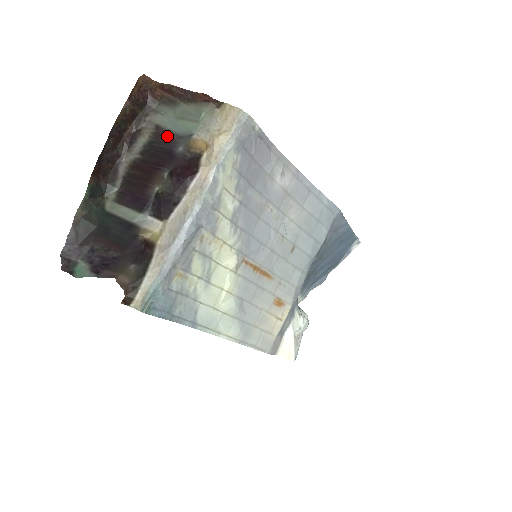
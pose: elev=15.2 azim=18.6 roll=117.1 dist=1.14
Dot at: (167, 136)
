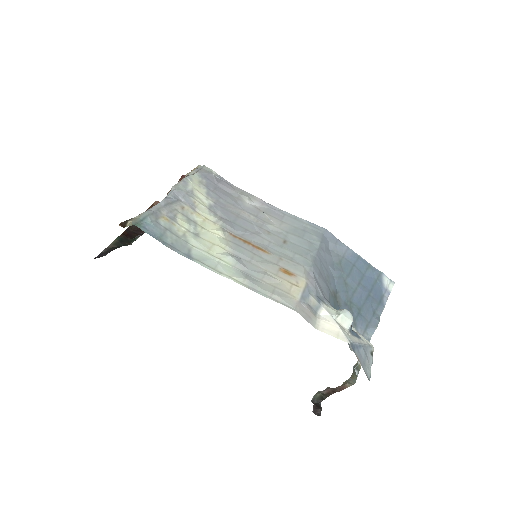
Dot at: occluded
